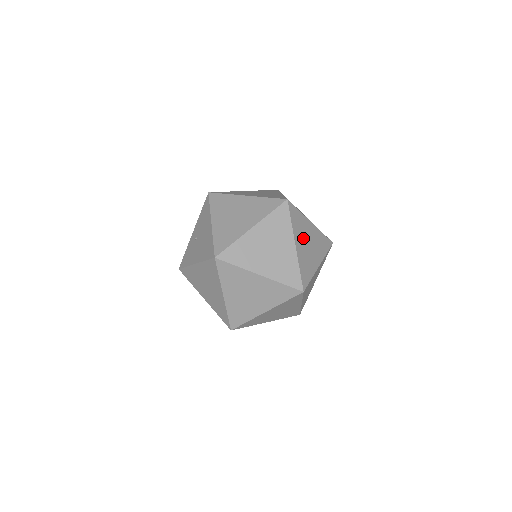
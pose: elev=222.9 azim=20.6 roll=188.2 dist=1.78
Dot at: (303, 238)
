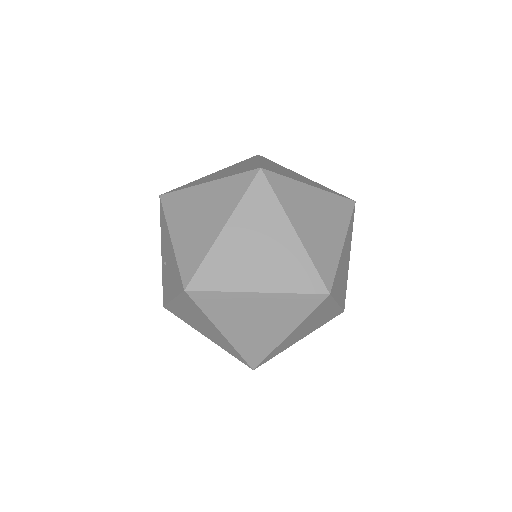
Dot at: (305, 214)
